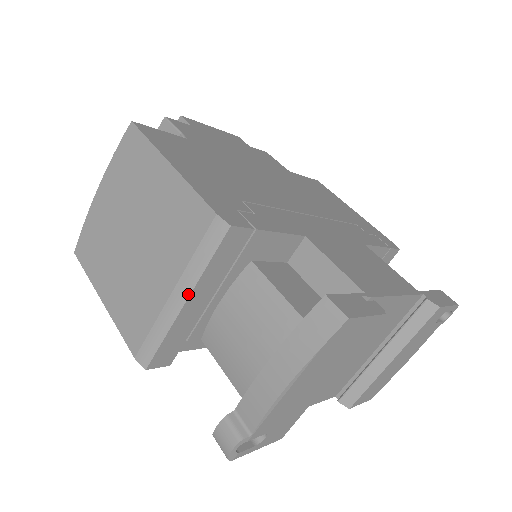
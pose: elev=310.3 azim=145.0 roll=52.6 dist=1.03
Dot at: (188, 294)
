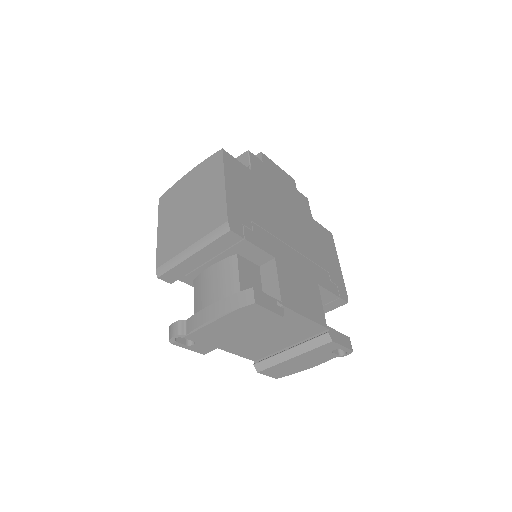
Dot at: (196, 252)
